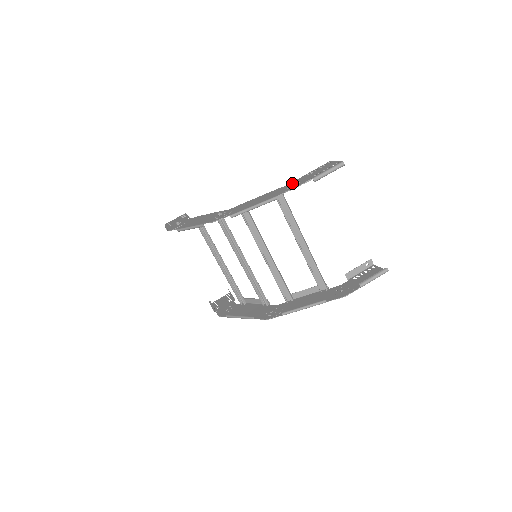
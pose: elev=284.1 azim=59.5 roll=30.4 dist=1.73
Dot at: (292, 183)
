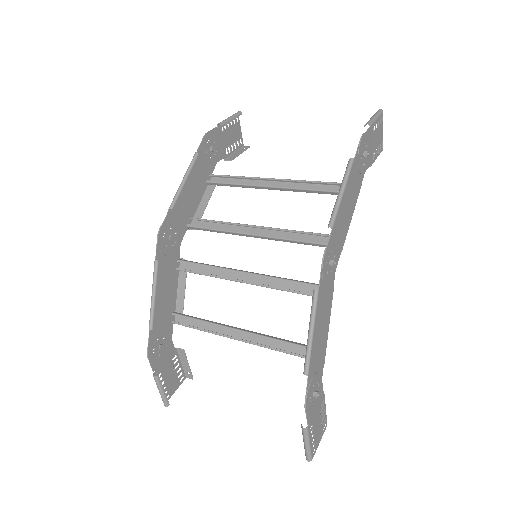
Dot at: (207, 147)
